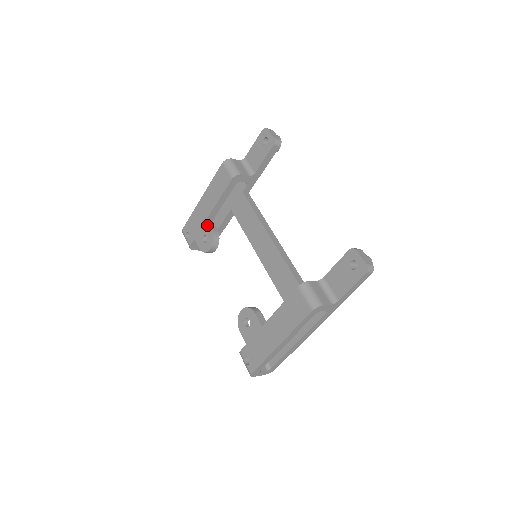
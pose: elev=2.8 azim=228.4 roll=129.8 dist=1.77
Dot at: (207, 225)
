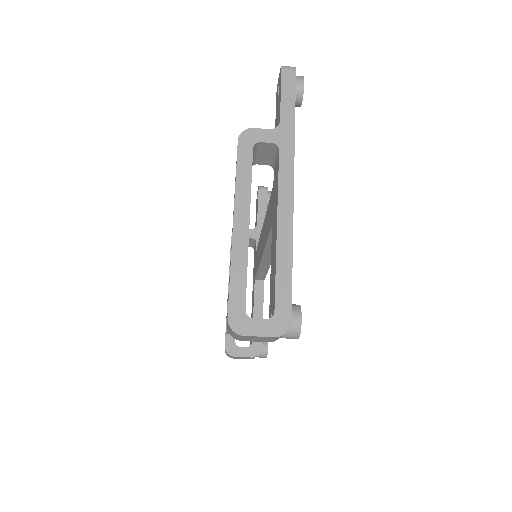
Dot at: occluded
